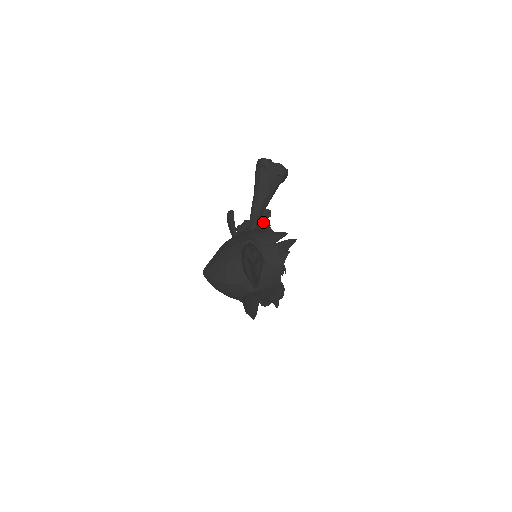
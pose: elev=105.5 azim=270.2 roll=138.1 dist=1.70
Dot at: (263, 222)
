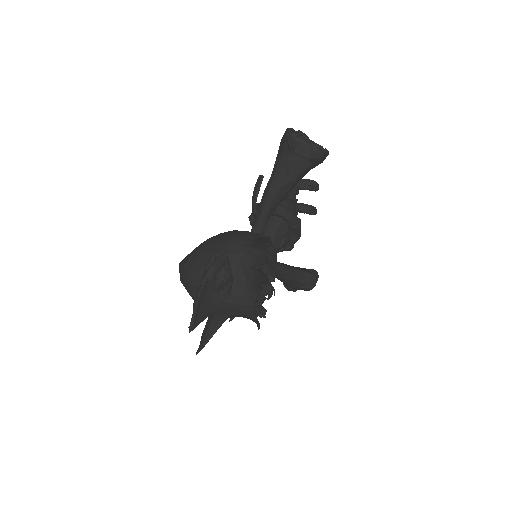
Dot at: (283, 210)
